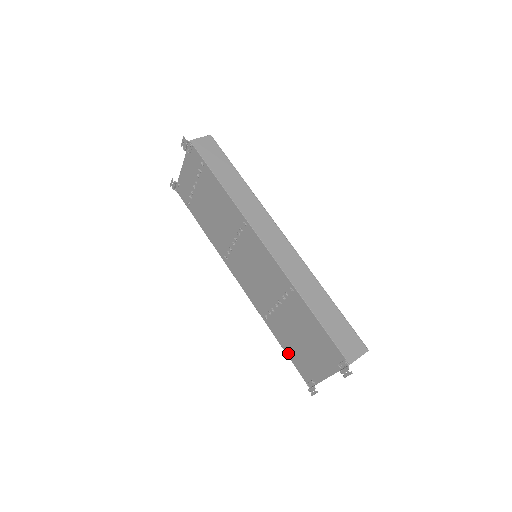
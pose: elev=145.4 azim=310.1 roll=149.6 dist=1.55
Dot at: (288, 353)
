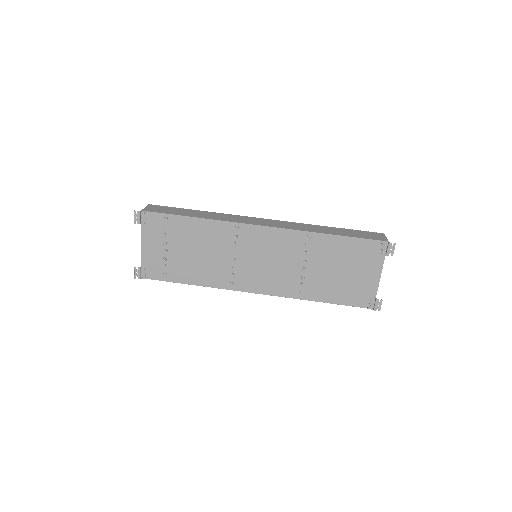
Dot at: (338, 301)
